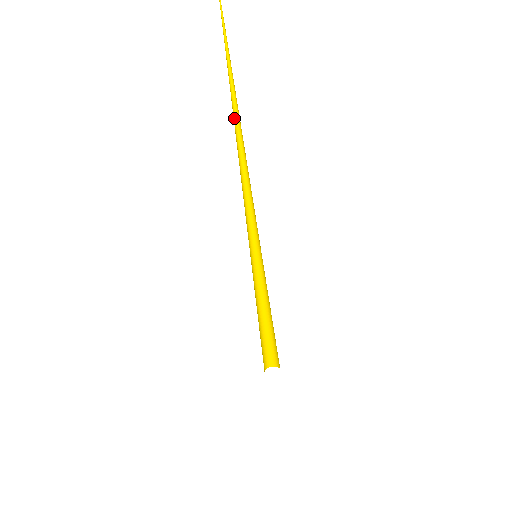
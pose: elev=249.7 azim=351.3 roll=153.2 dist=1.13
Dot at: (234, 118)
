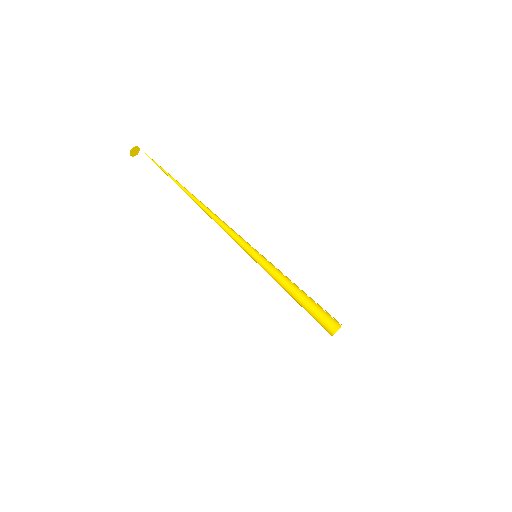
Dot at: occluded
